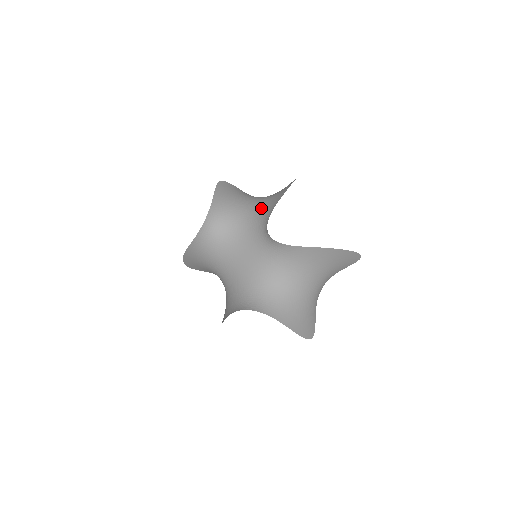
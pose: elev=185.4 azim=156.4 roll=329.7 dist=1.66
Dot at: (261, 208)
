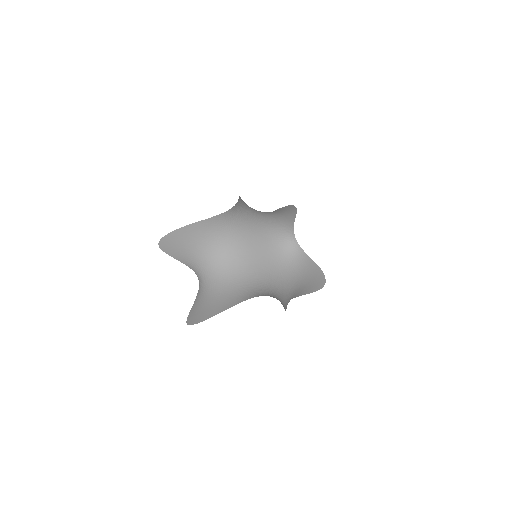
Dot at: (271, 217)
